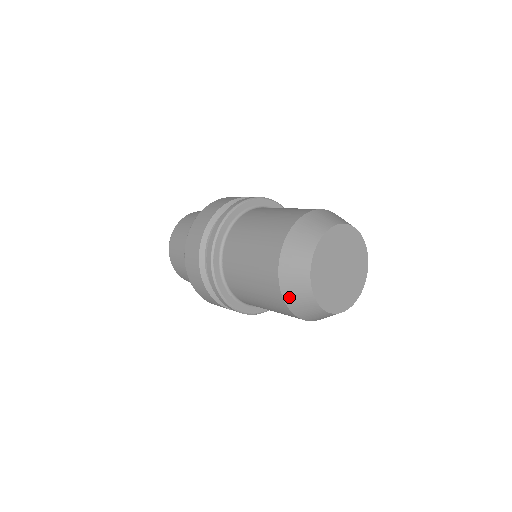
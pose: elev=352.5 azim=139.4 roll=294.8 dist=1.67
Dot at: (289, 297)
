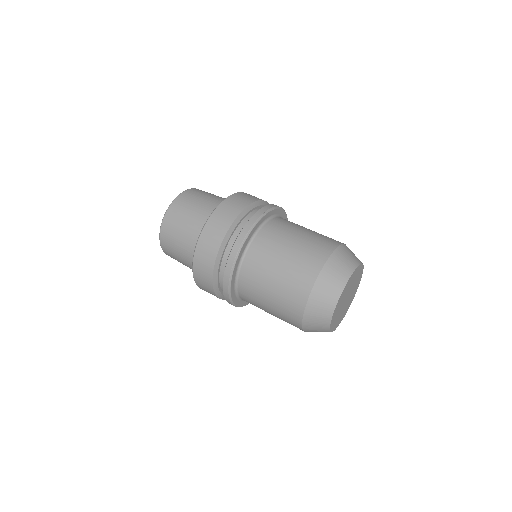
Dot at: (308, 329)
